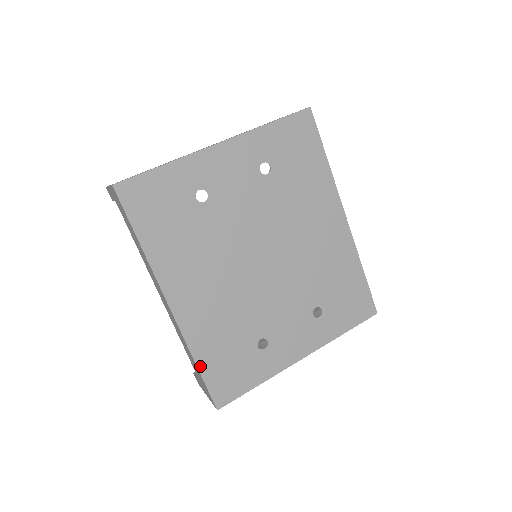
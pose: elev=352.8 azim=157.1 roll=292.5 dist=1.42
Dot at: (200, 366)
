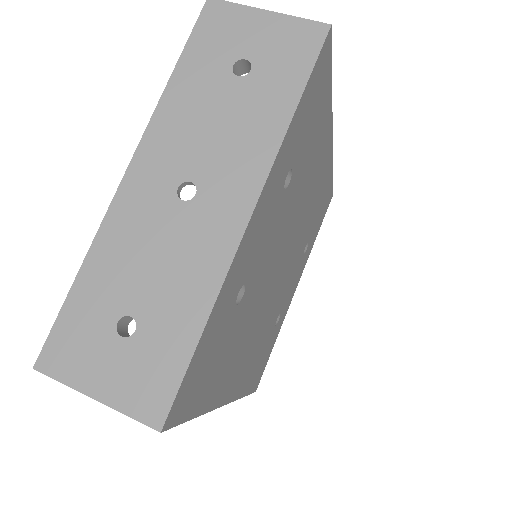
Dot at: (246, 393)
